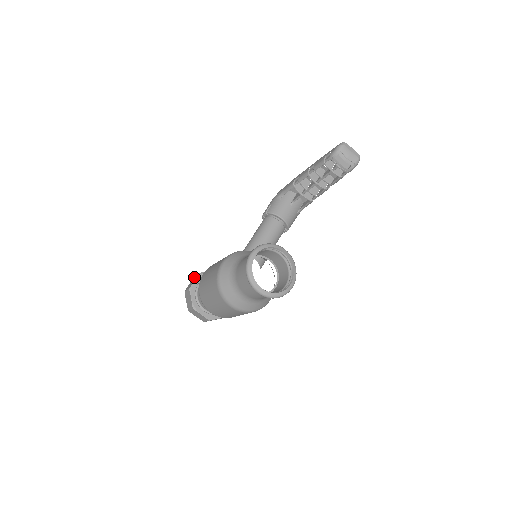
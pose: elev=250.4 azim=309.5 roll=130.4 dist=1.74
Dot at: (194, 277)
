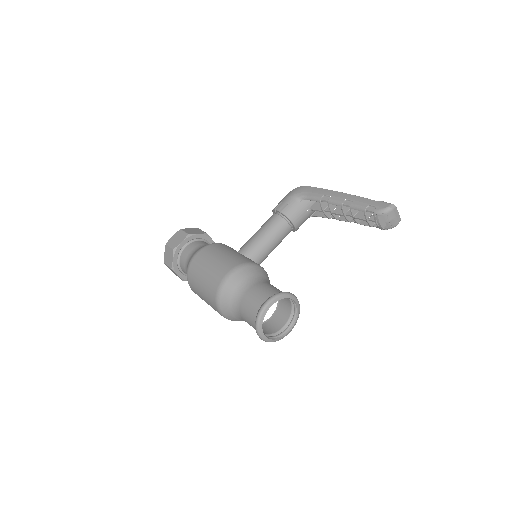
Dot at: (179, 232)
